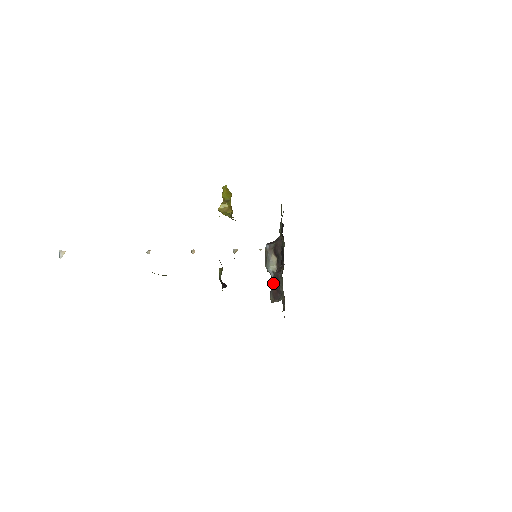
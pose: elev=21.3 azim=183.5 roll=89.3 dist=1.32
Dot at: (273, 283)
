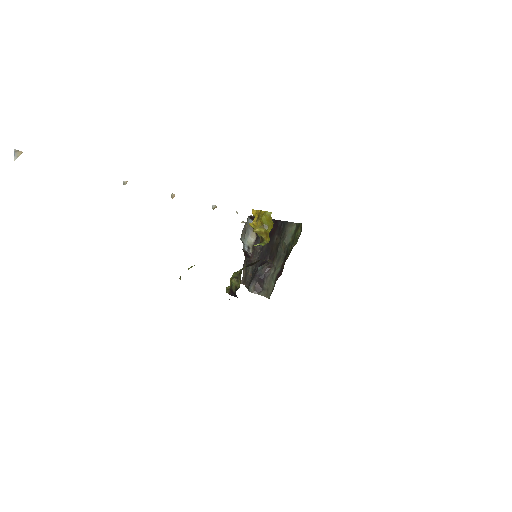
Dot at: (259, 277)
